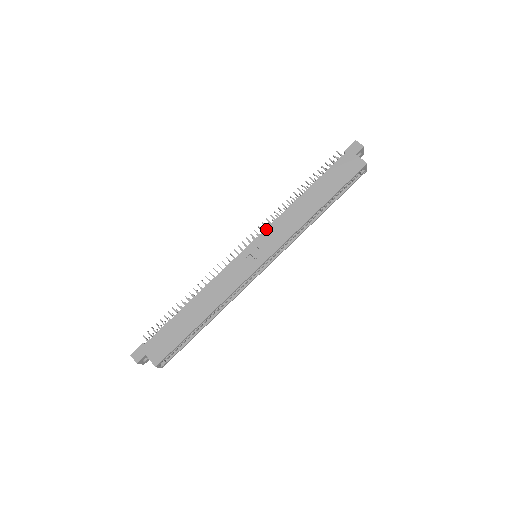
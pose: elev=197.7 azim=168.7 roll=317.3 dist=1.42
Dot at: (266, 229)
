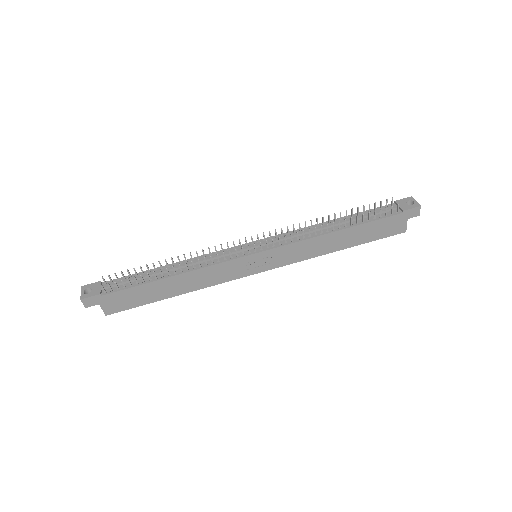
Dot at: (284, 246)
